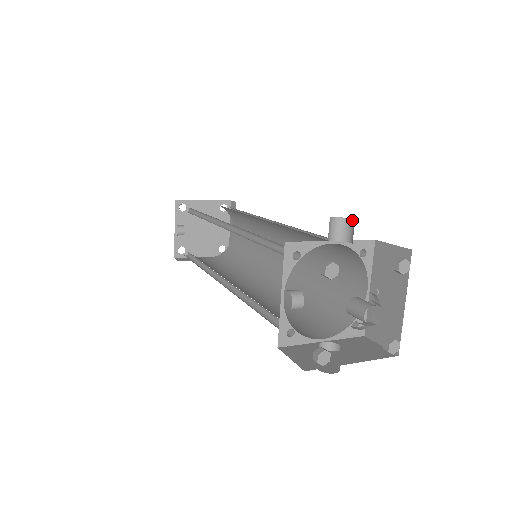
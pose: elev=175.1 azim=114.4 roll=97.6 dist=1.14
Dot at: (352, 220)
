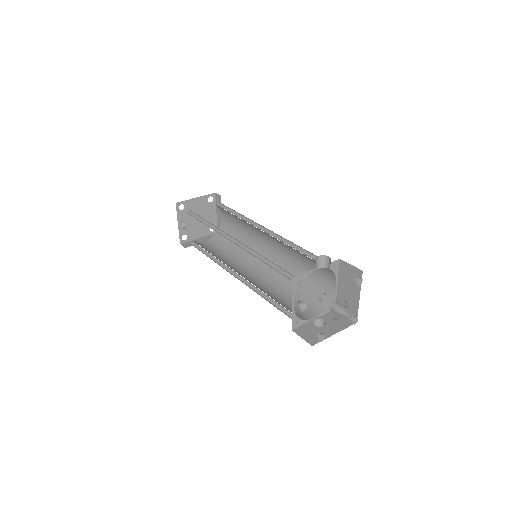
Dot at: (329, 257)
